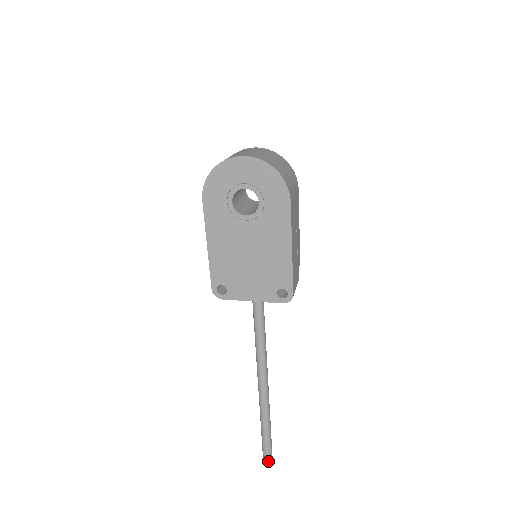
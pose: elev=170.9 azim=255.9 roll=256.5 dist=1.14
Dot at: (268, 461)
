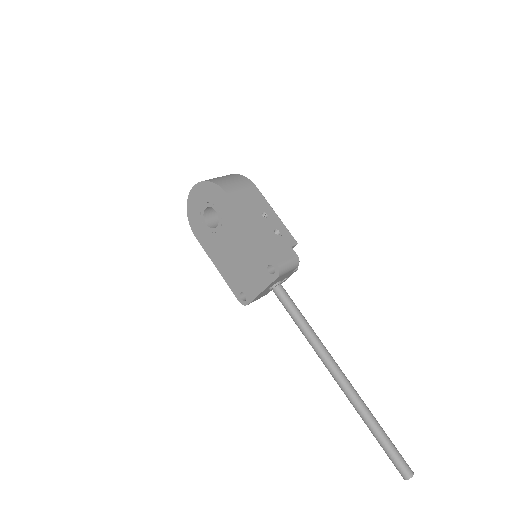
Dot at: (403, 473)
